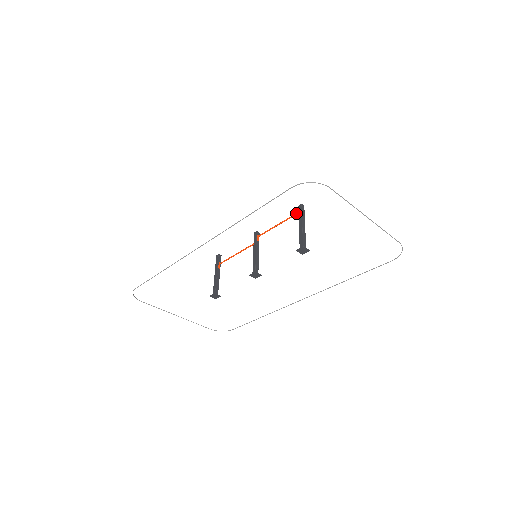
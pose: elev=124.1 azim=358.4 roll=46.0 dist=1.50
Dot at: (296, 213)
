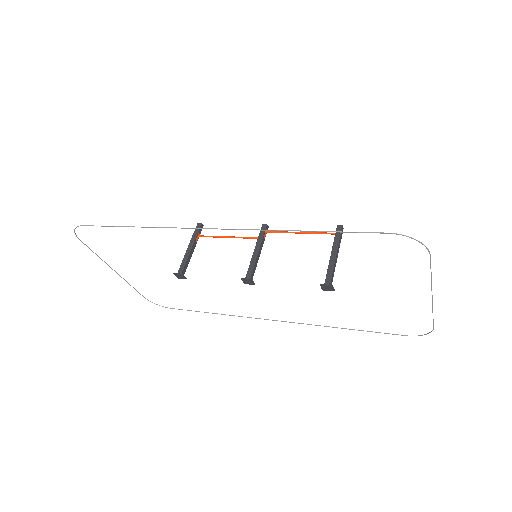
Dot at: (331, 233)
